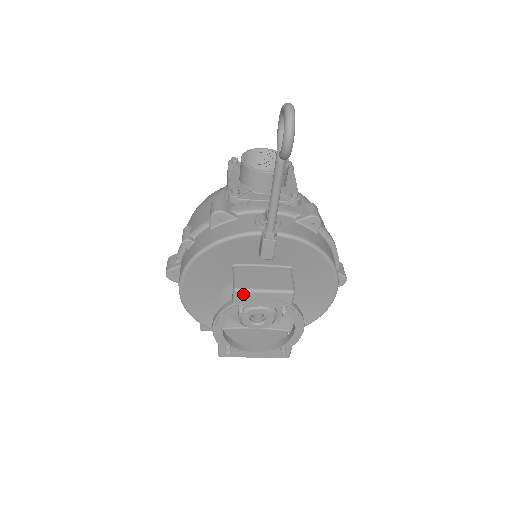
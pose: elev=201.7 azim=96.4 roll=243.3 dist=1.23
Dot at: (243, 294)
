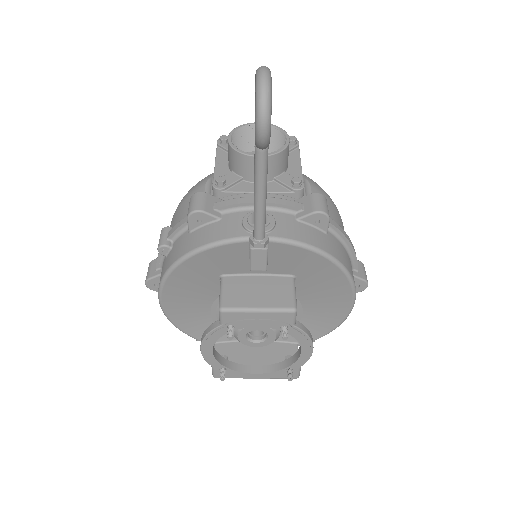
Dot at: (231, 314)
